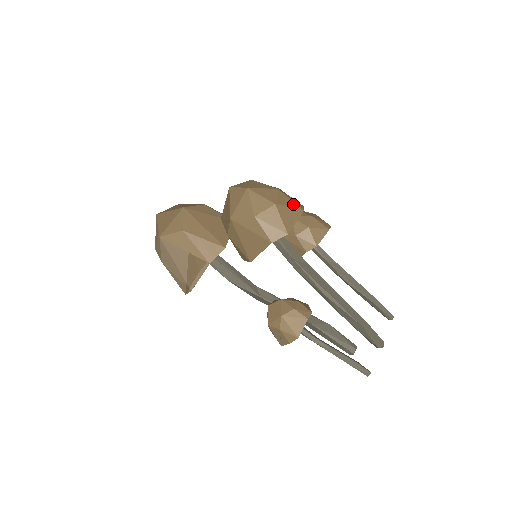
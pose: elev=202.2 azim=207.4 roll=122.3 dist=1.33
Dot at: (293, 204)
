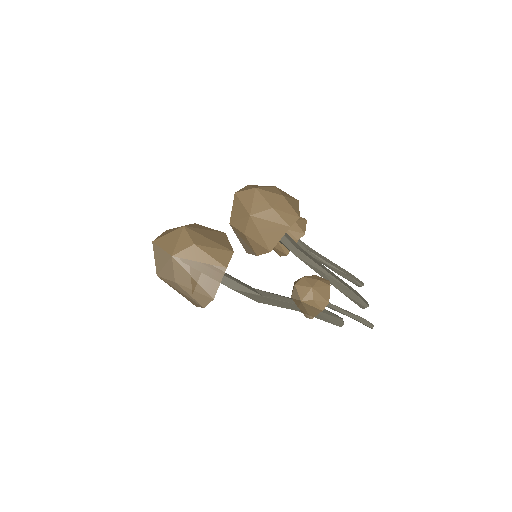
Dot at: (290, 196)
